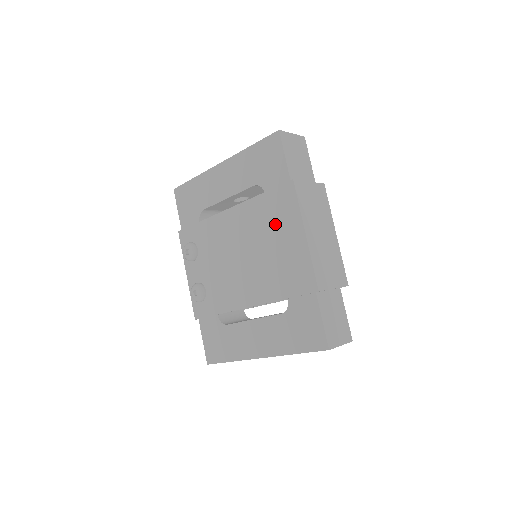
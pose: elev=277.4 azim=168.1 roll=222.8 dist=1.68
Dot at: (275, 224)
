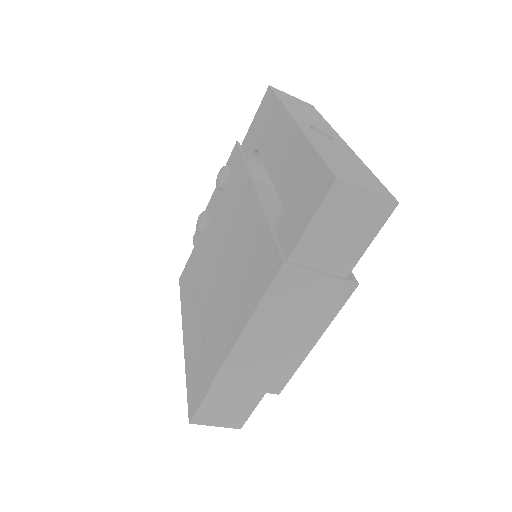
Dot at: (248, 273)
